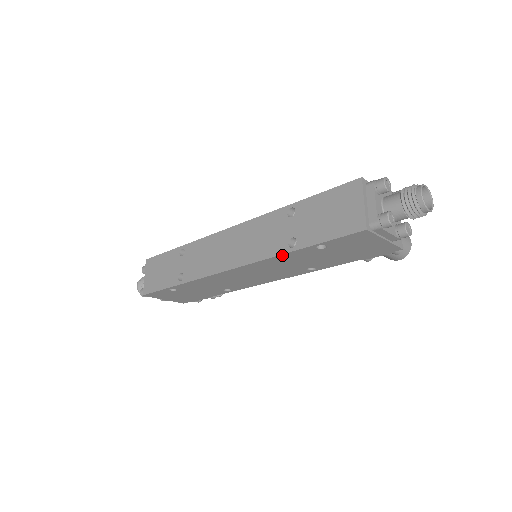
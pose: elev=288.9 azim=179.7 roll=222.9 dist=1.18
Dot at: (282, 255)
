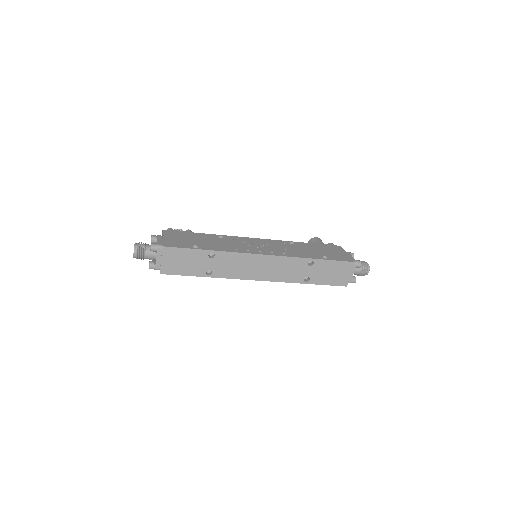
Dot at: occluded
